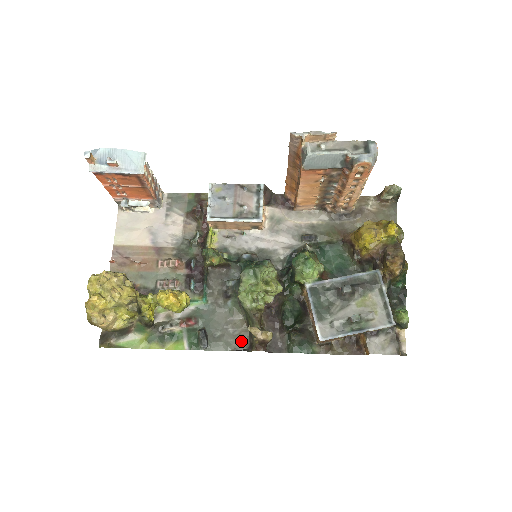
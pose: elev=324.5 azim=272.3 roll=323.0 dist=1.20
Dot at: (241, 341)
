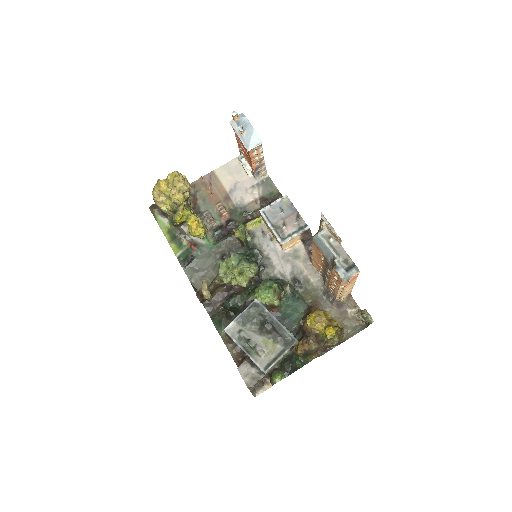
Dot at: (201, 284)
